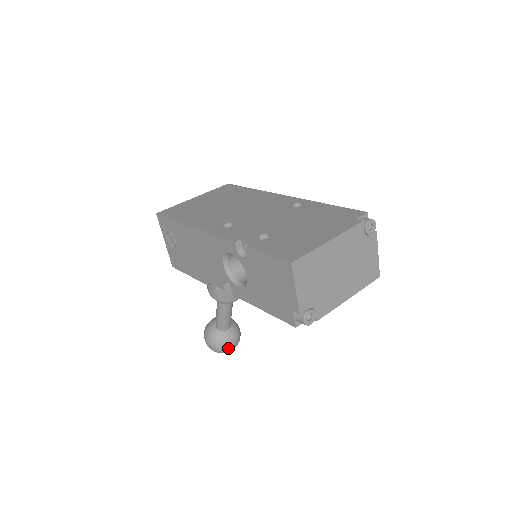
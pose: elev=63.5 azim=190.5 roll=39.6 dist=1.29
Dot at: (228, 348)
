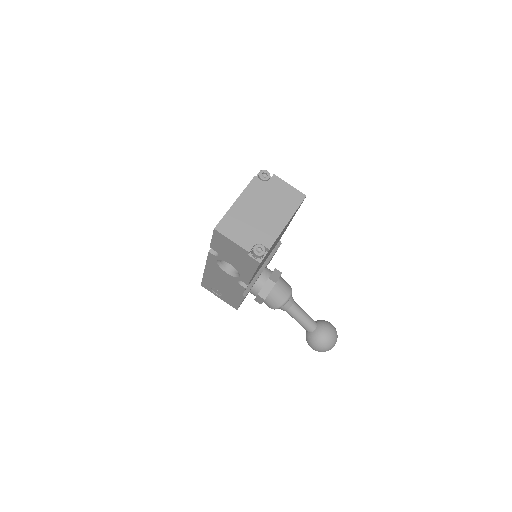
Dot at: (328, 340)
